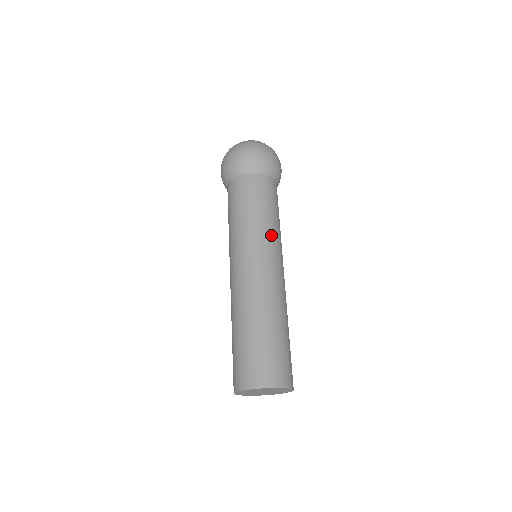
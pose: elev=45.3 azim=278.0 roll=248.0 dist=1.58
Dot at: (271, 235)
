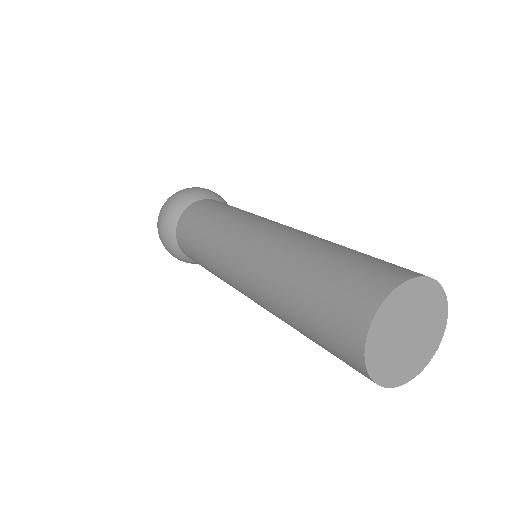
Dot at: (245, 215)
